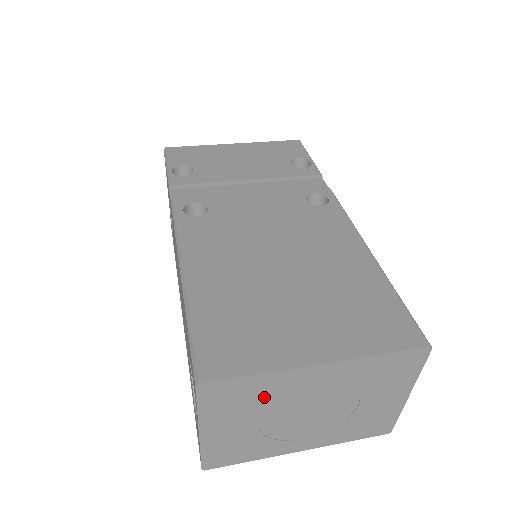
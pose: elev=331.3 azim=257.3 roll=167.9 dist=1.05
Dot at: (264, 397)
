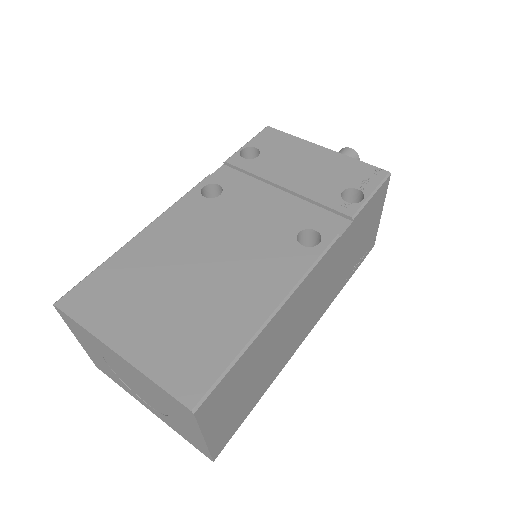
Dot at: (97, 346)
